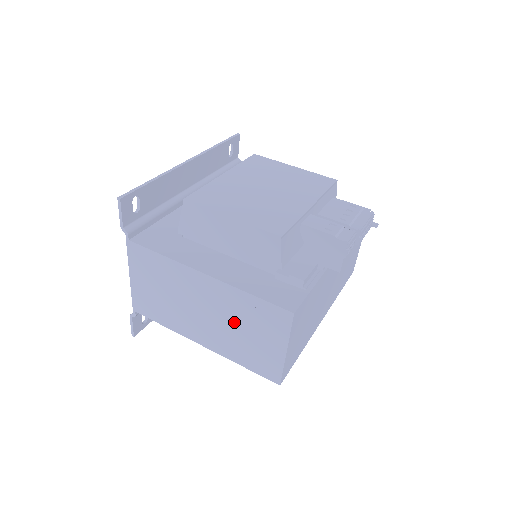
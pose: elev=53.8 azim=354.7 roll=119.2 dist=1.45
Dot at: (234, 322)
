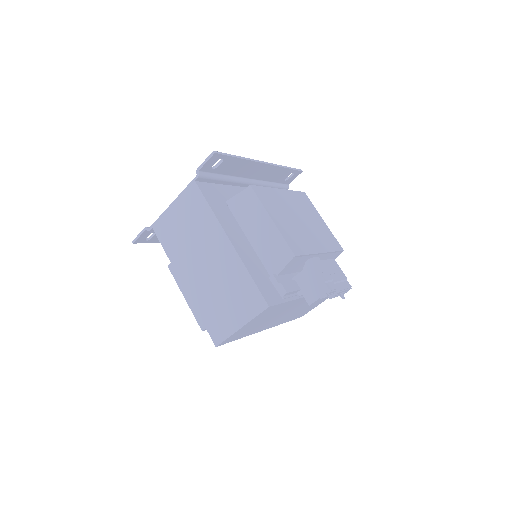
Dot at: (222, 285)
